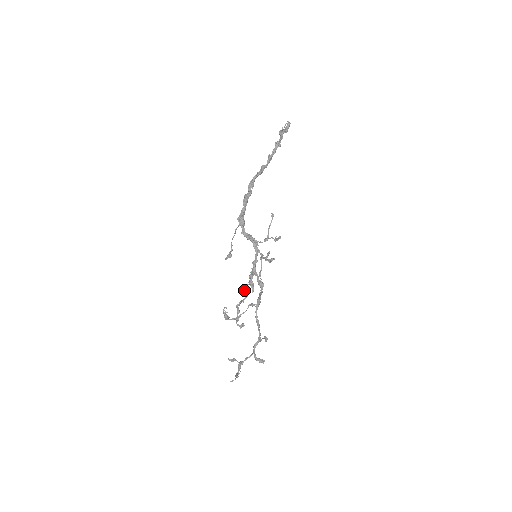
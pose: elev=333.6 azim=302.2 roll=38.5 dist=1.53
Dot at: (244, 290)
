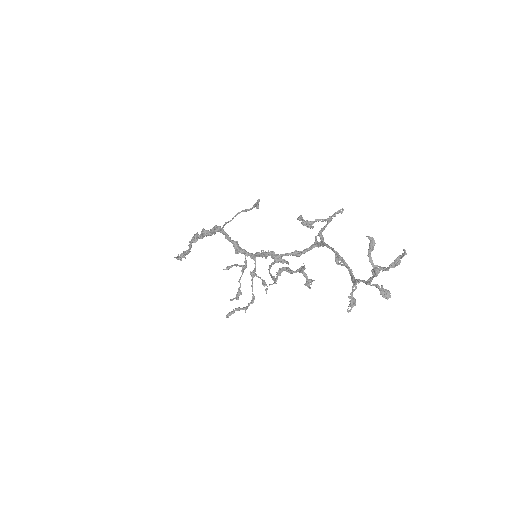
Dot at: (269, 271)
